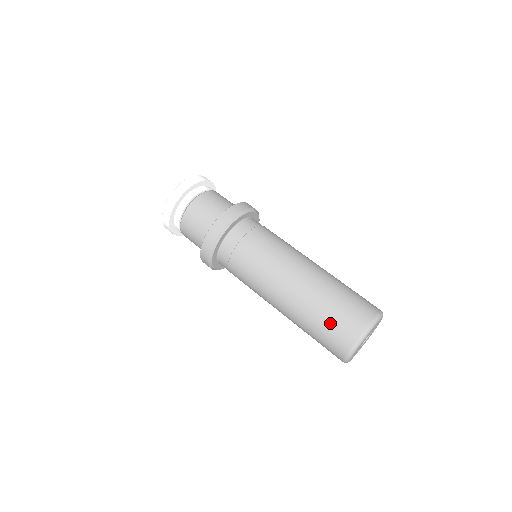
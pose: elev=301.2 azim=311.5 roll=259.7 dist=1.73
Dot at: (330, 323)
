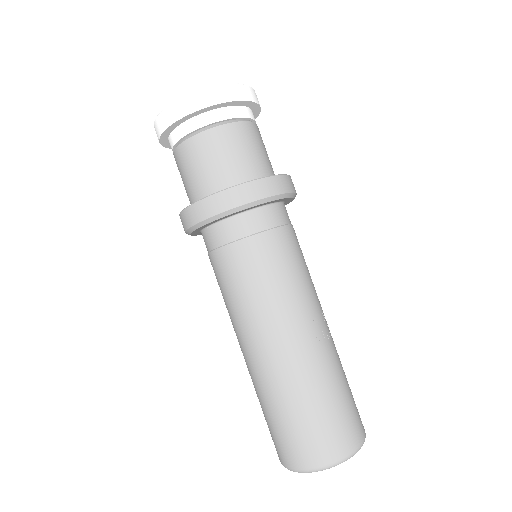
Dot at: (271, 426)
